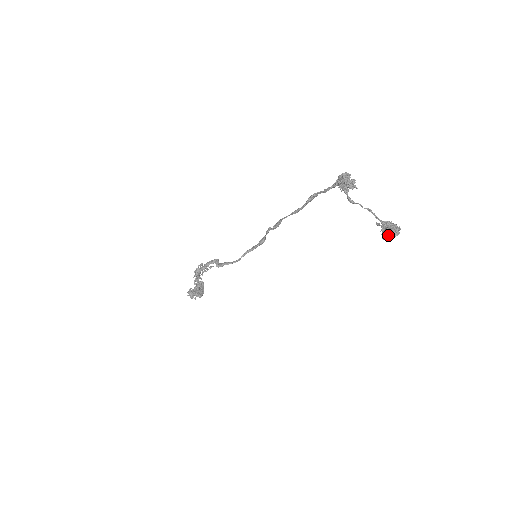
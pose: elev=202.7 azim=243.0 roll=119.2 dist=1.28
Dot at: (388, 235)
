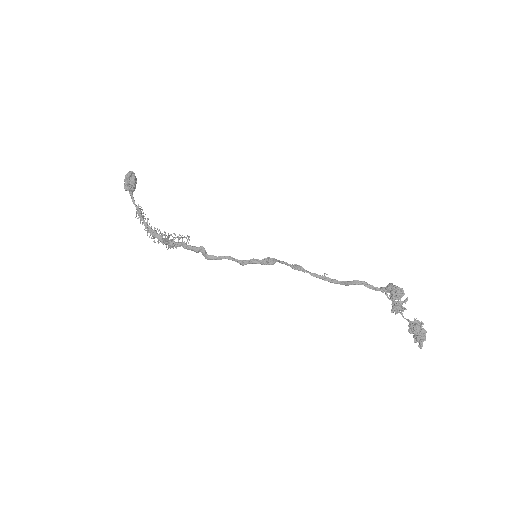
Dot at: occluded
